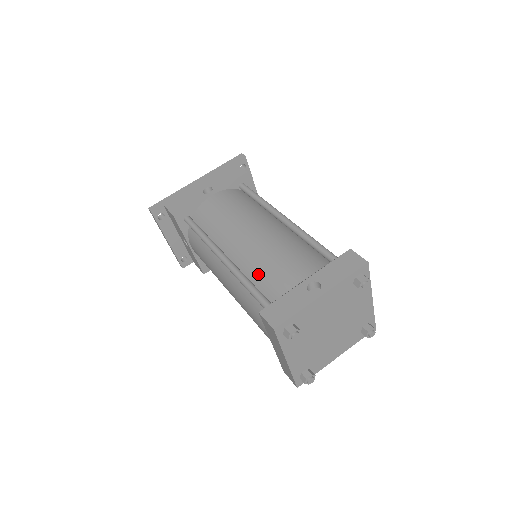
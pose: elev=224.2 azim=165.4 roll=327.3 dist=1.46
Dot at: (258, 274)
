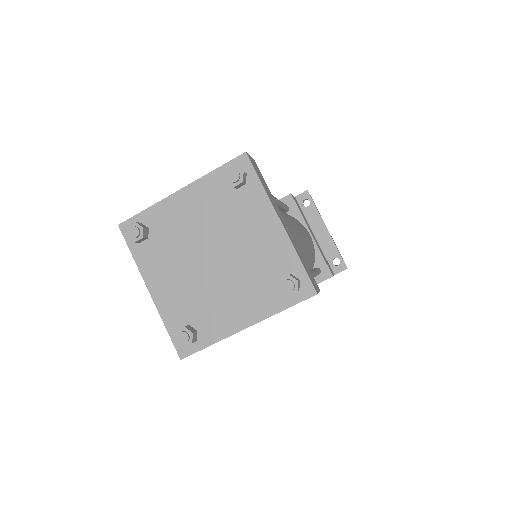
Dot at: occluded
